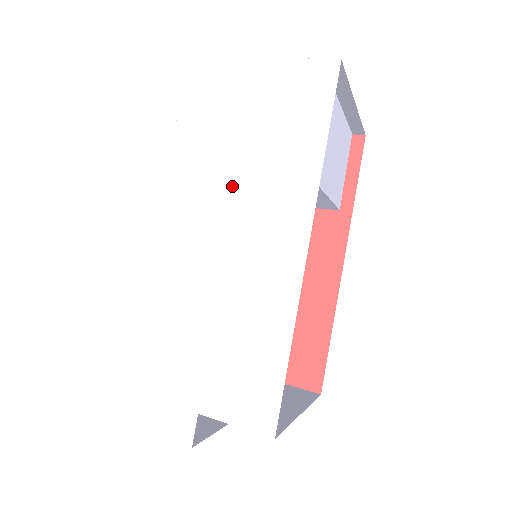
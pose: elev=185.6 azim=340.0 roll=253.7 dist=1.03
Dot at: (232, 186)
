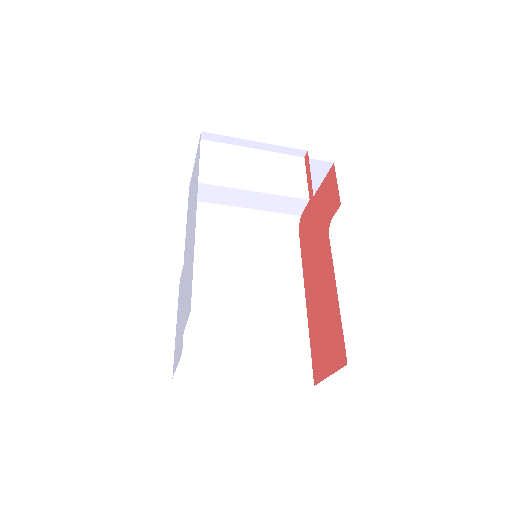
Dot at: occluded
